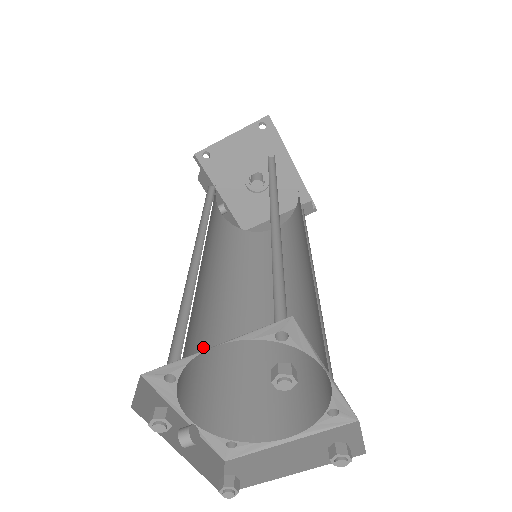
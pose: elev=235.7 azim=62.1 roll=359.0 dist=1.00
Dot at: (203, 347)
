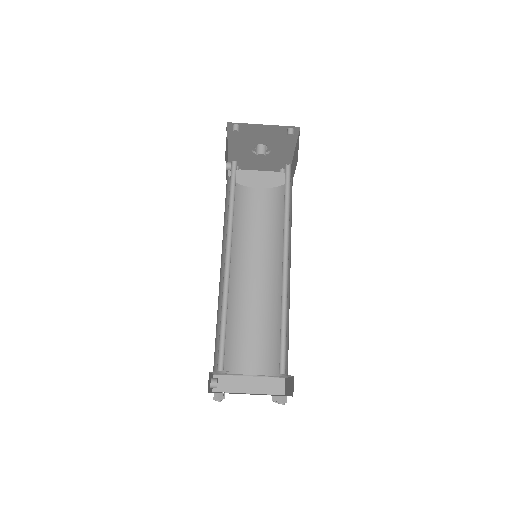
Dot at: (217, 320)
